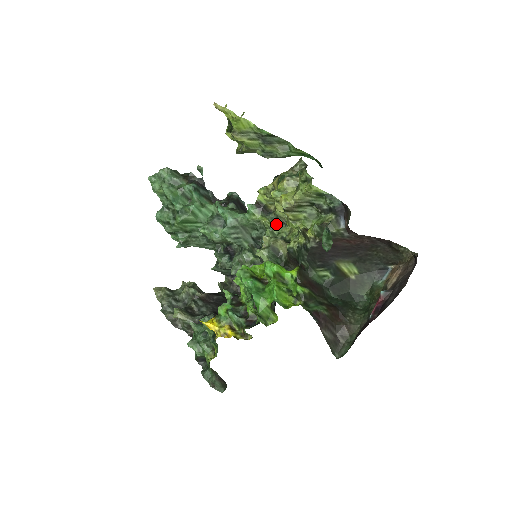
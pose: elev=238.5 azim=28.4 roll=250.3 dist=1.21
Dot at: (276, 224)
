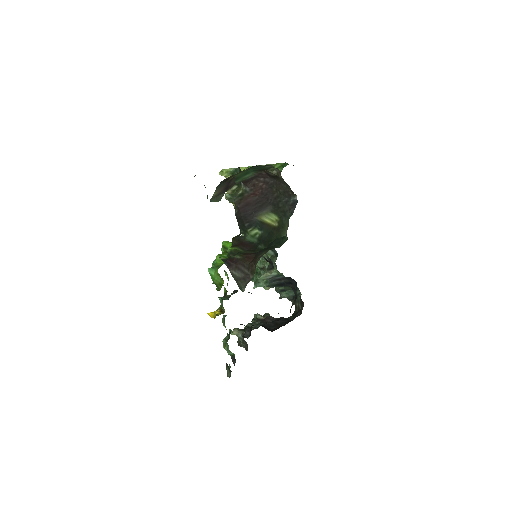
Dot at: occluded
